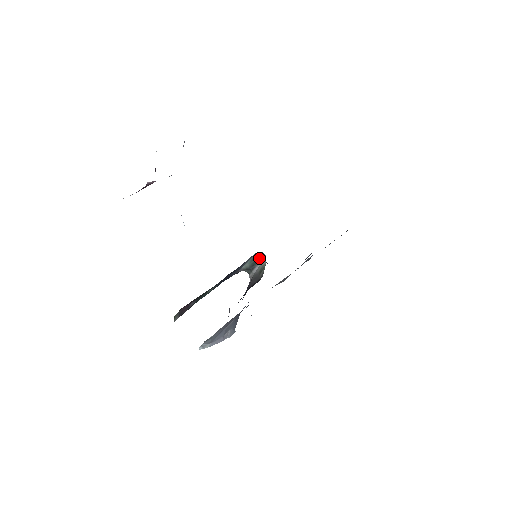
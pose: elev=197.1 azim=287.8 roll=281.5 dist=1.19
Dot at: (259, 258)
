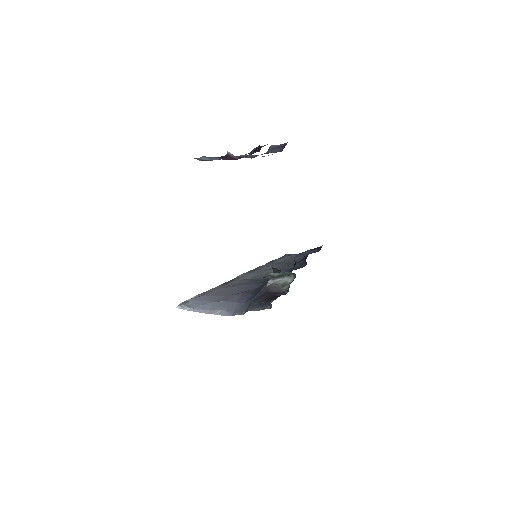
Dot at: (287, 274)
